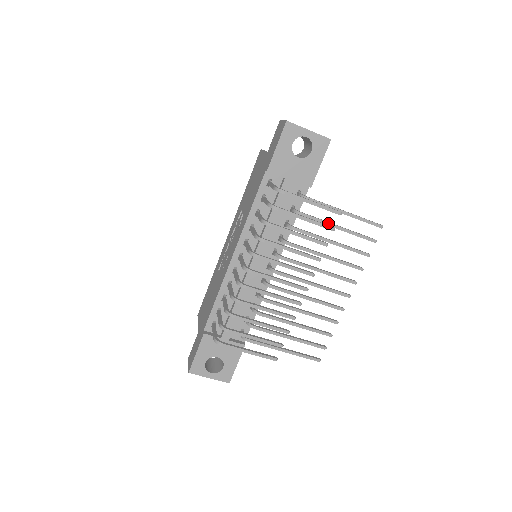
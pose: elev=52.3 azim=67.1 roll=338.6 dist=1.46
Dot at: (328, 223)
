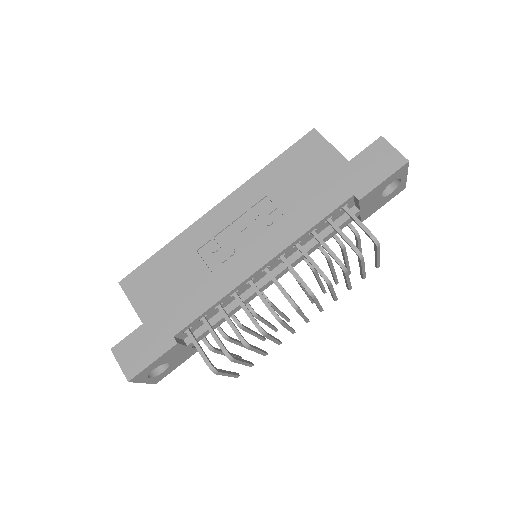
Dot at: (347, 258)
